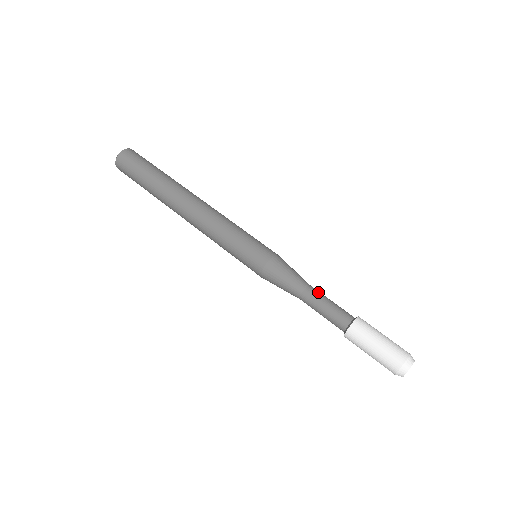
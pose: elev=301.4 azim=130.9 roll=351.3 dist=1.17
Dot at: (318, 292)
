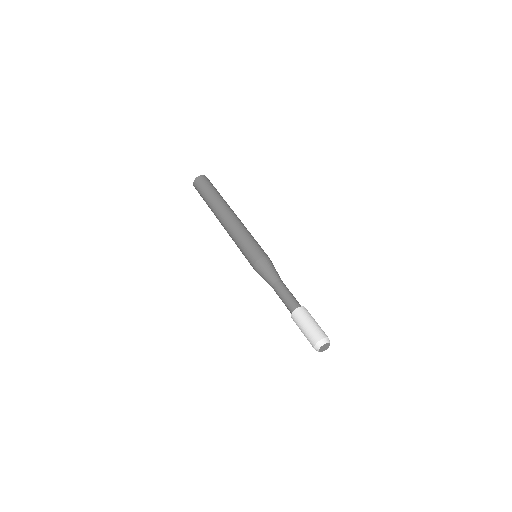
Dot at: (281, 286)
